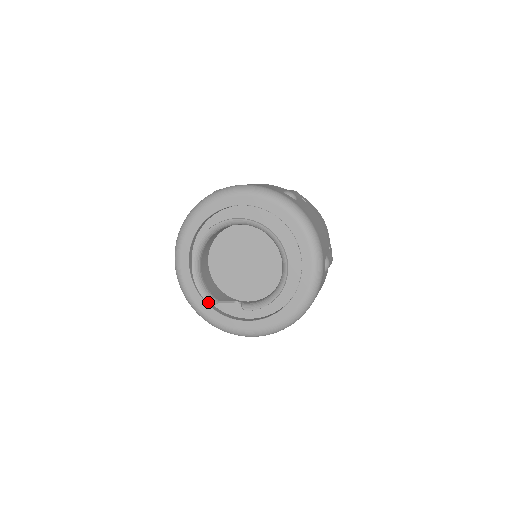
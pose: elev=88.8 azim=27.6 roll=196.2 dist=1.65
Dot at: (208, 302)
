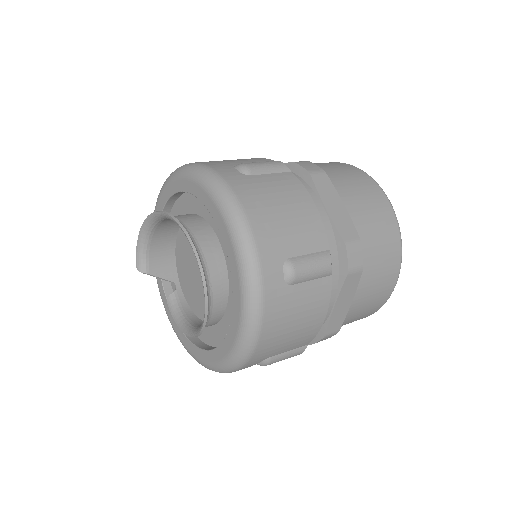
Dot at: (136, 264)
